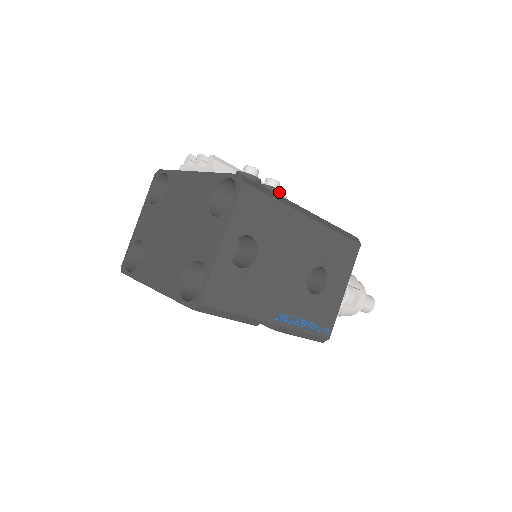
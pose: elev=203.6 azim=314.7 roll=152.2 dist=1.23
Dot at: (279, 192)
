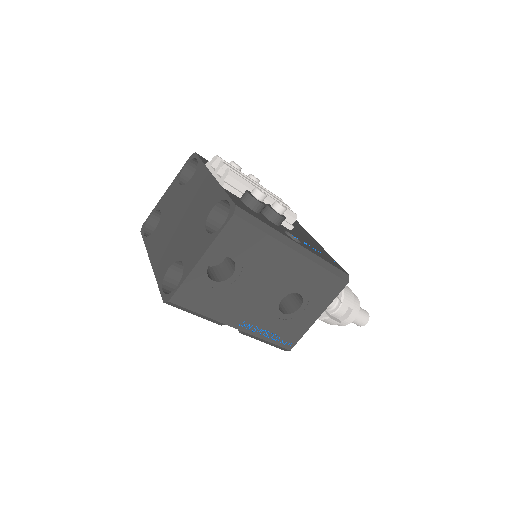
Dot at: (281, 218)
